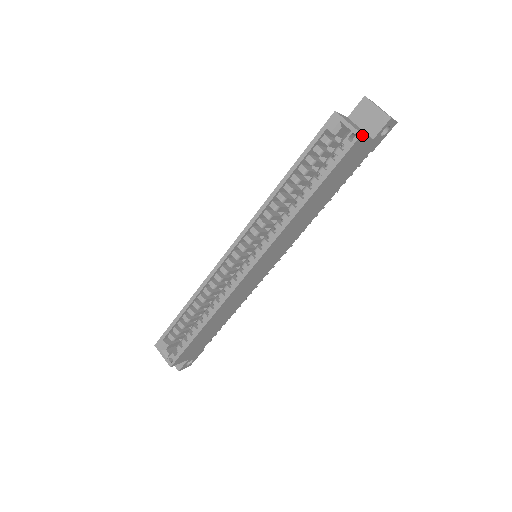
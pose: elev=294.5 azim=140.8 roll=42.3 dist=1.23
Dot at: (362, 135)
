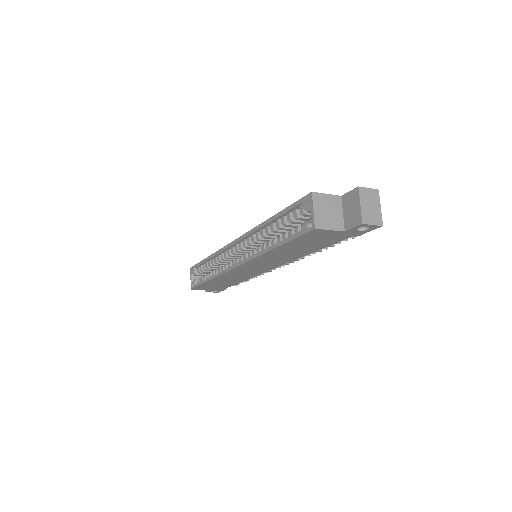
Dot at: (317, 228)
